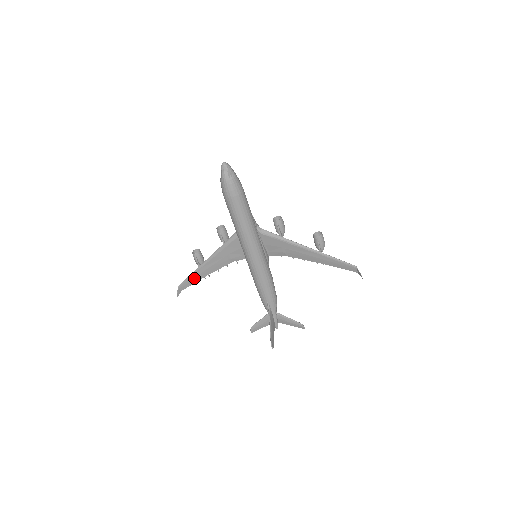
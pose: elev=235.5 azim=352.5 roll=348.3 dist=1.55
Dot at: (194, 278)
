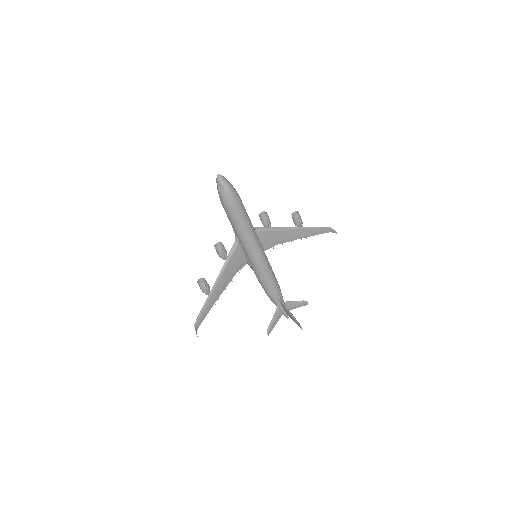
Dot at: (207, 308)
